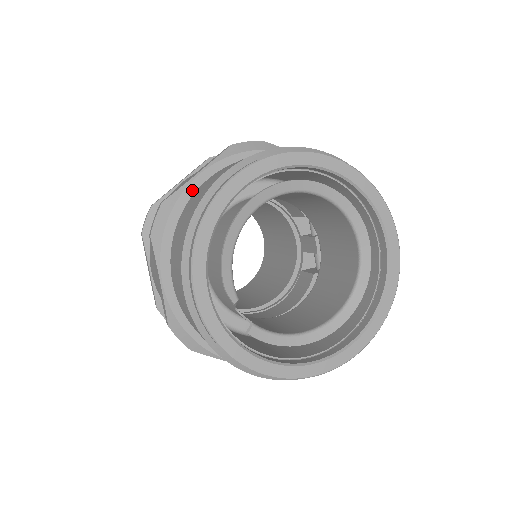
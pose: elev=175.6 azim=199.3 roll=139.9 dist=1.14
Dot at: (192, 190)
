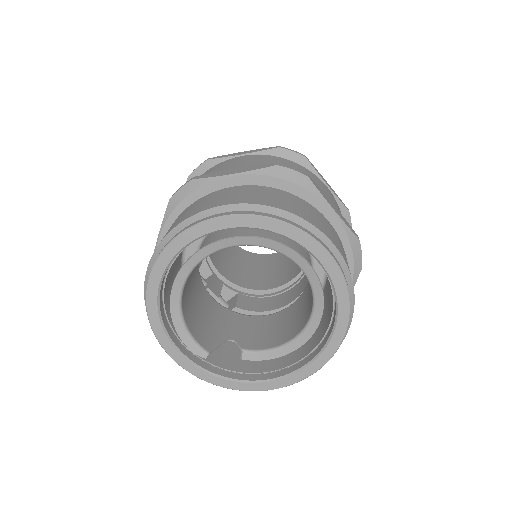
Dot at: occluded
